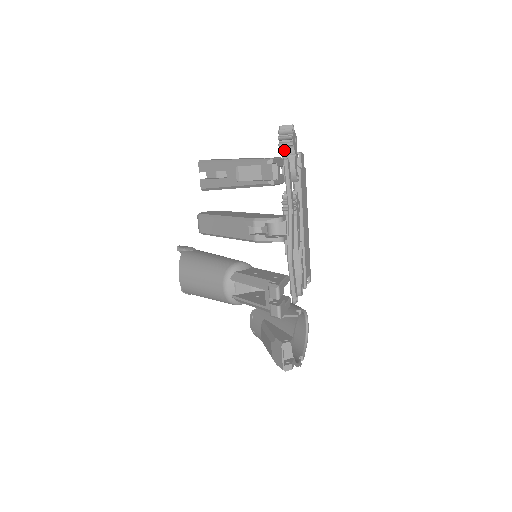
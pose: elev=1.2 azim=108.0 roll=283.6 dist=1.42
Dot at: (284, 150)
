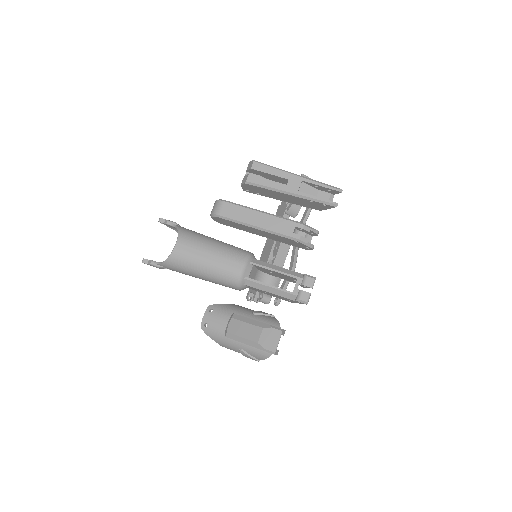
Dot at: occluded
